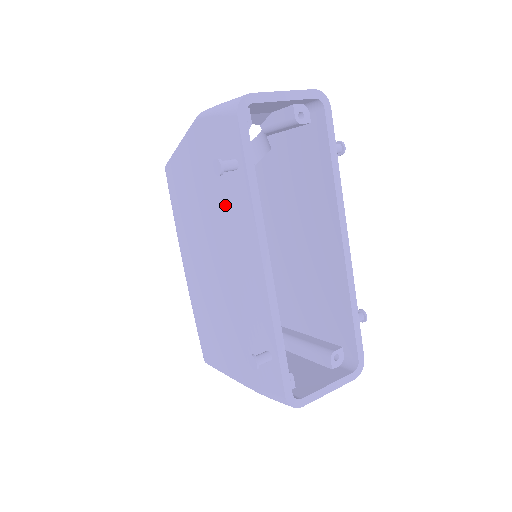
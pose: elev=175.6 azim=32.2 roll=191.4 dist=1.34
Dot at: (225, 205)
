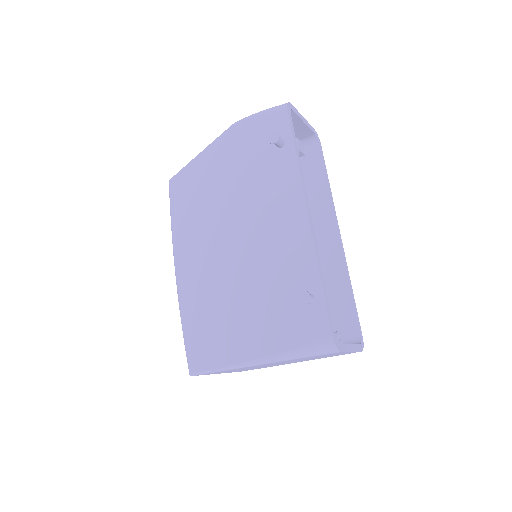
Dot at: (263, 179)
